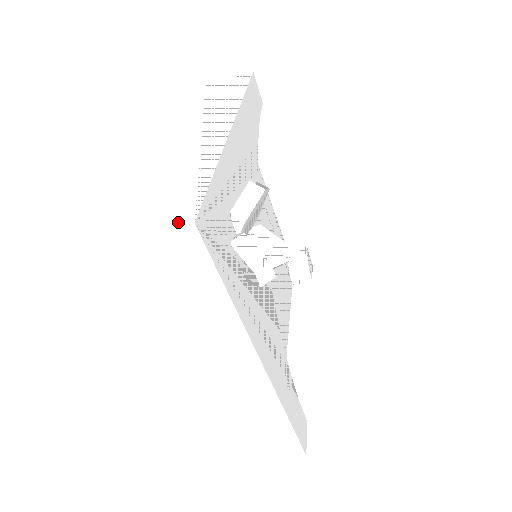
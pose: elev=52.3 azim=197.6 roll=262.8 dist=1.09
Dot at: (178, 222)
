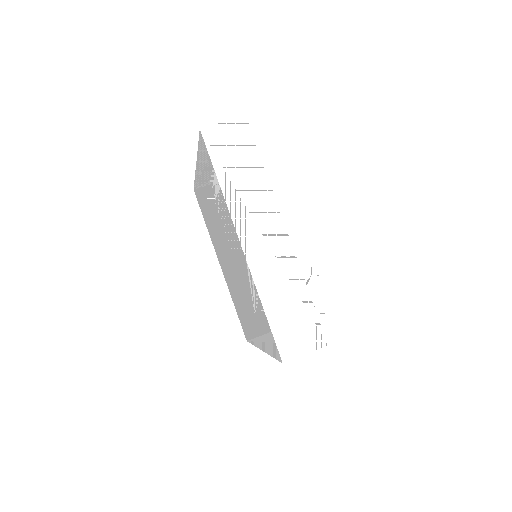
Dot at: (317, 346)
